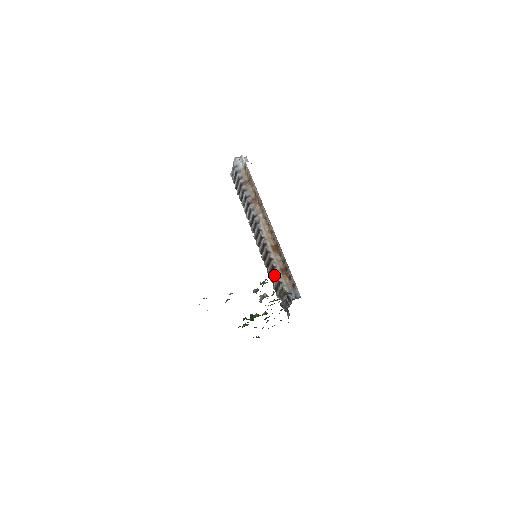
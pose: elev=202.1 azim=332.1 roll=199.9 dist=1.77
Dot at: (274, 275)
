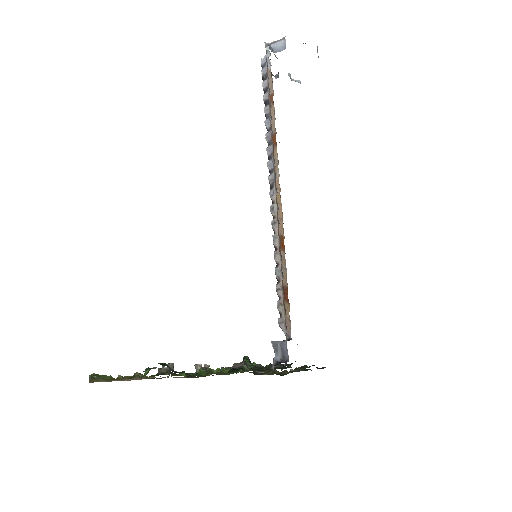
Dot at: occluded
